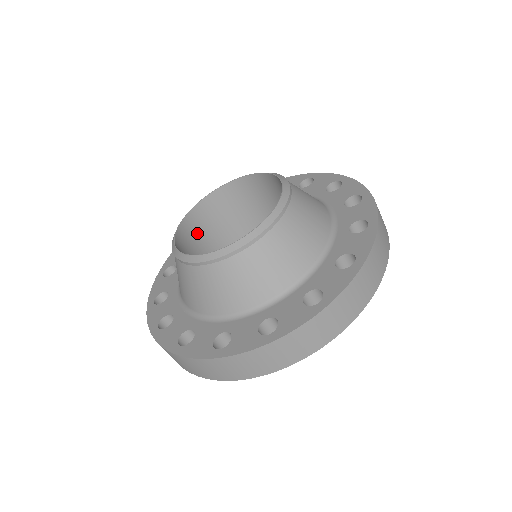
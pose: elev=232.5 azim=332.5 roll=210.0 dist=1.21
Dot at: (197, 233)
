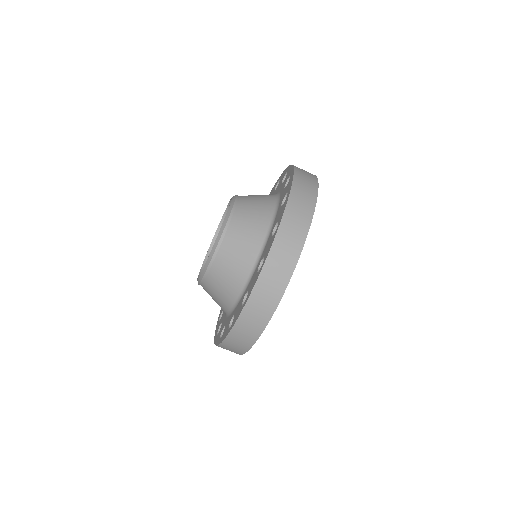
Dot at: occluded
